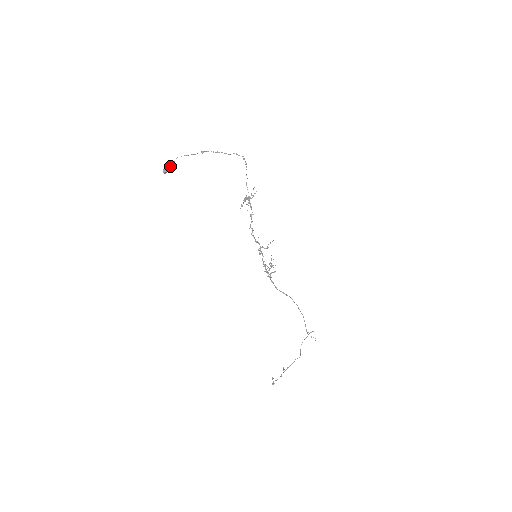
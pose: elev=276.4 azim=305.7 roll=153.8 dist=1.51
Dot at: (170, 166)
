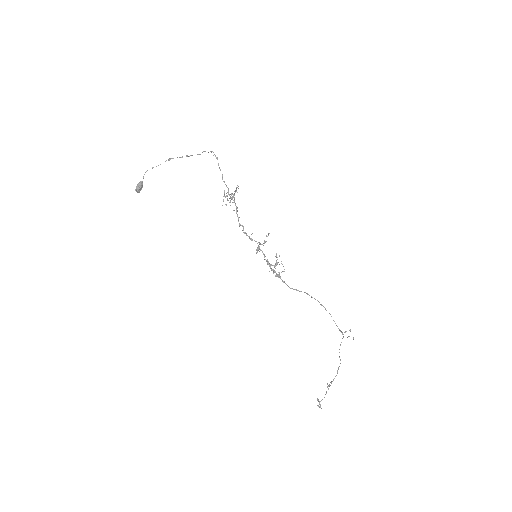
Dot at: (141, 183)
